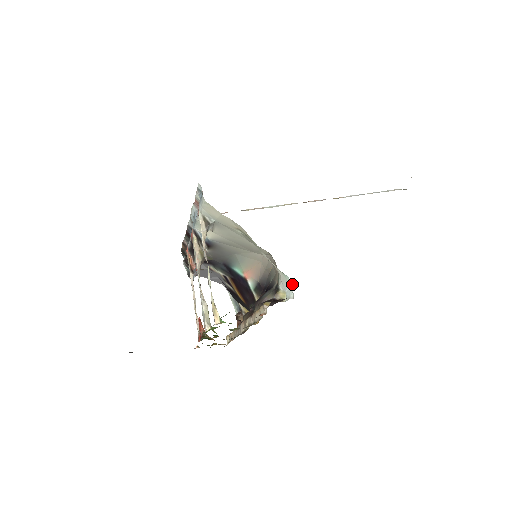
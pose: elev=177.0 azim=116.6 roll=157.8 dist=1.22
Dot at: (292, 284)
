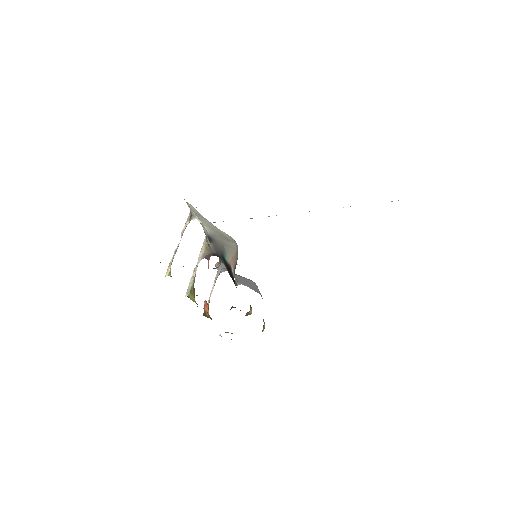
Dot at: occluded
